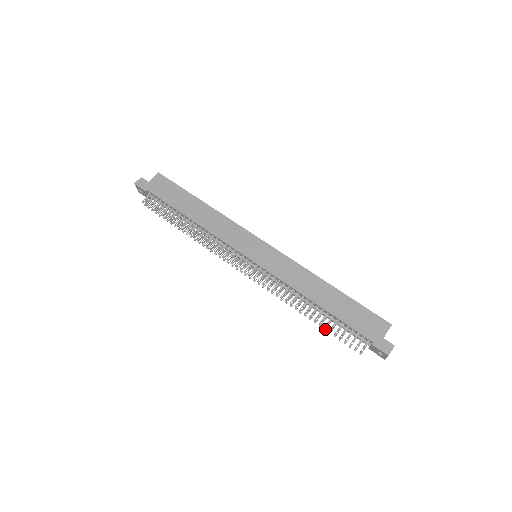
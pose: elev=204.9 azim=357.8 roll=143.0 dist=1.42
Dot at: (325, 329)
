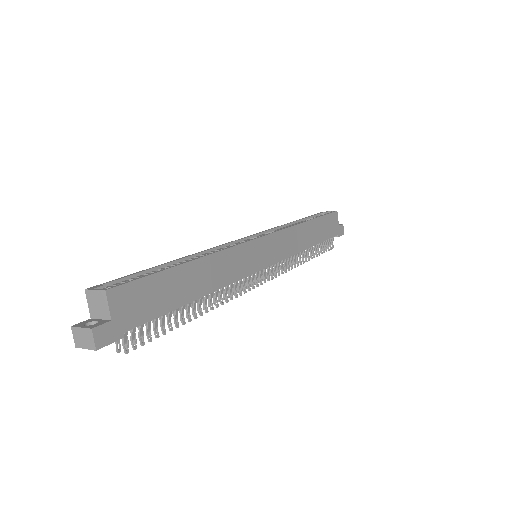
Dot at: occluded
